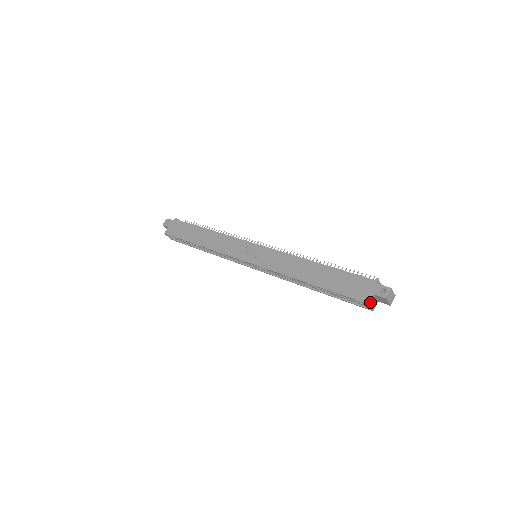
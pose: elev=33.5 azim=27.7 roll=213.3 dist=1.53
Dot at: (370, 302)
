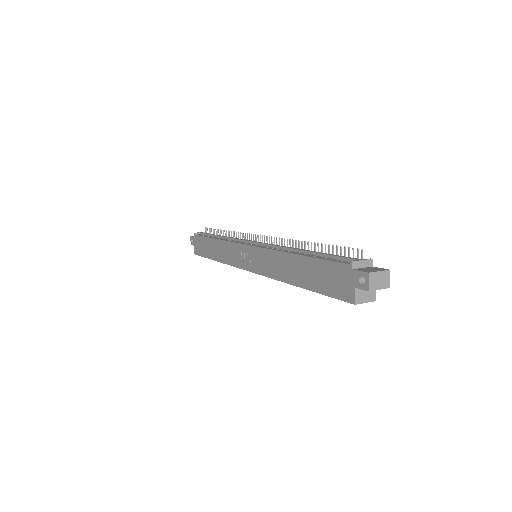
Dot at: (357, 299)
